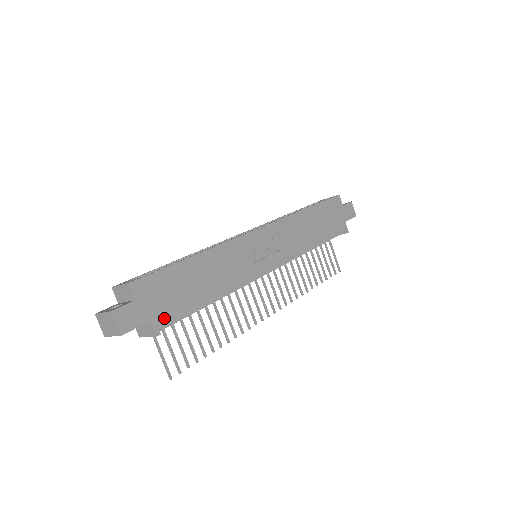
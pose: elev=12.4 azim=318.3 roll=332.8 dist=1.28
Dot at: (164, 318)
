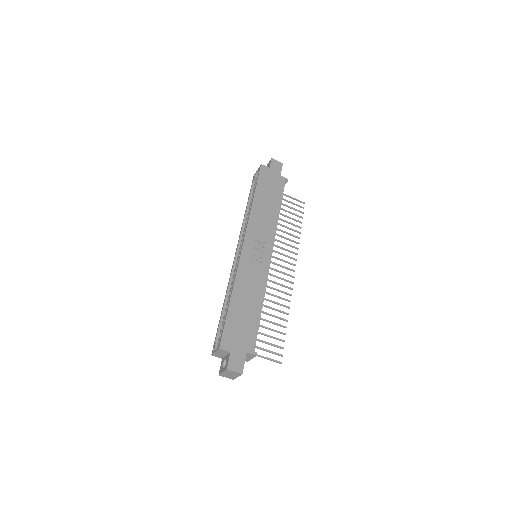
Dot at: (251, 344)
